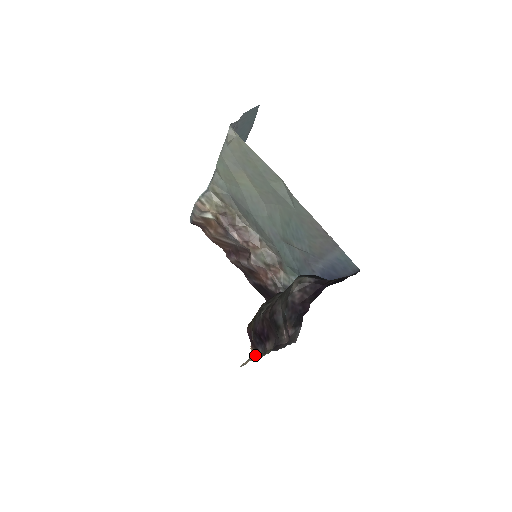
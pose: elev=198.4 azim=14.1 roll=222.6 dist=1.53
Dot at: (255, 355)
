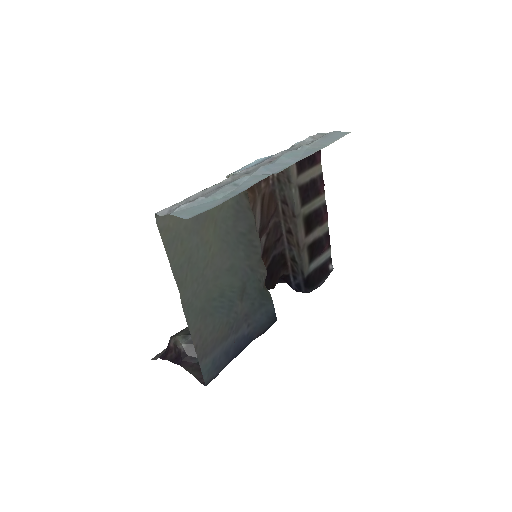
Dot at: occluded
